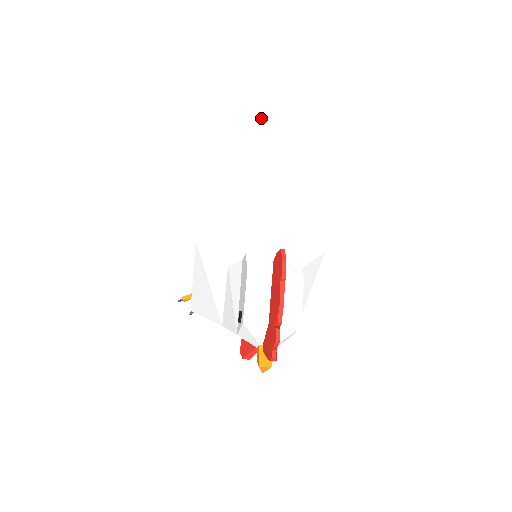
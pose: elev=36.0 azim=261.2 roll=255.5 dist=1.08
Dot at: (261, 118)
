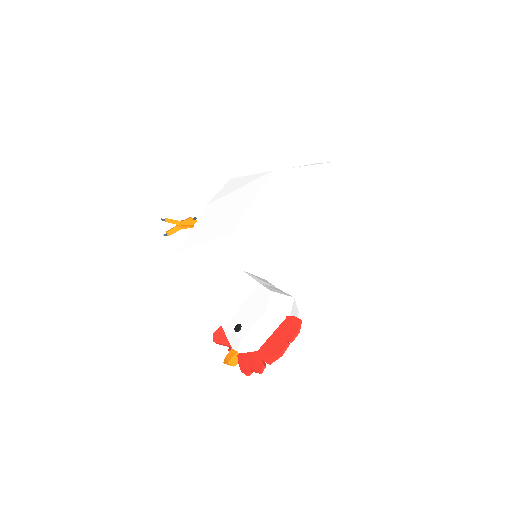
Dot at: (335, 169)
